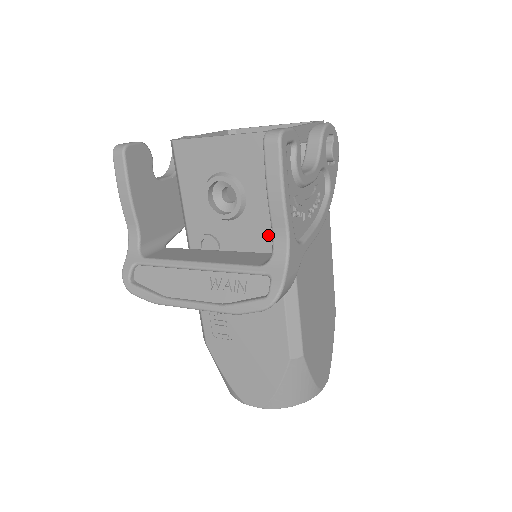
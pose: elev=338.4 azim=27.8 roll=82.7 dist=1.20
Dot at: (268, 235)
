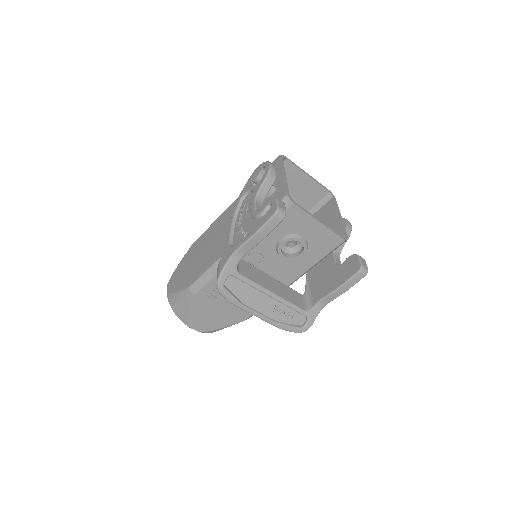
Dot at: (295, 274)
